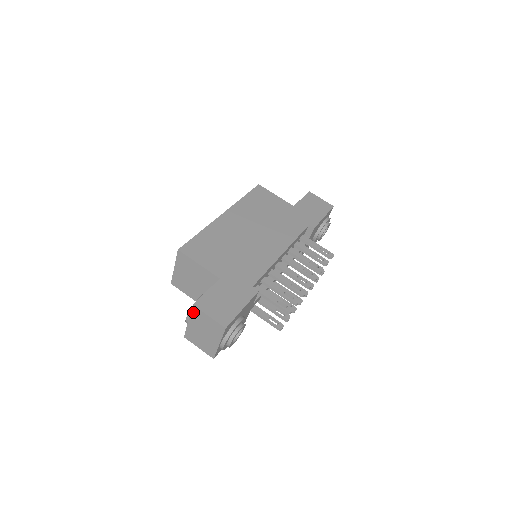
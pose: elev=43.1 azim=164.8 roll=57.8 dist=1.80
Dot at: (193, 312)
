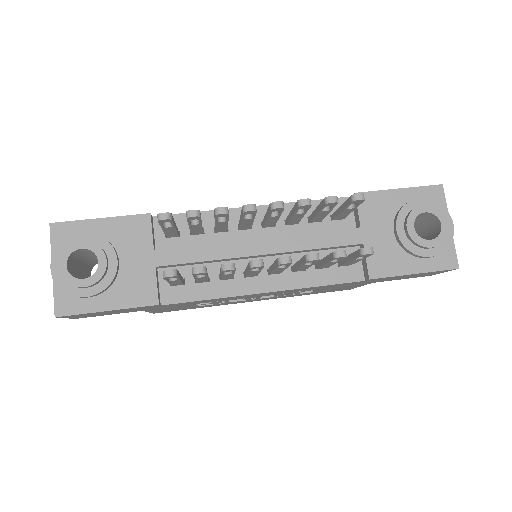
Dot at: occluded
